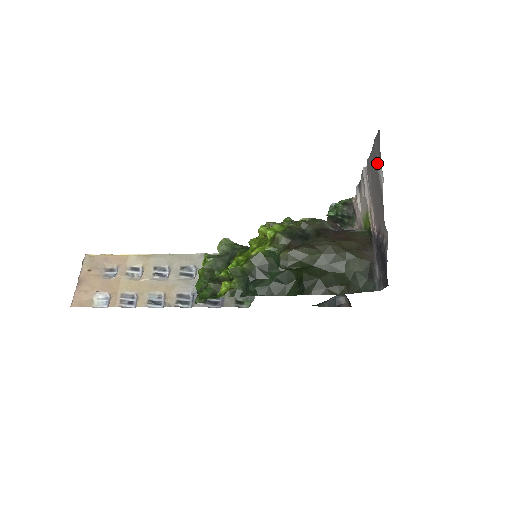
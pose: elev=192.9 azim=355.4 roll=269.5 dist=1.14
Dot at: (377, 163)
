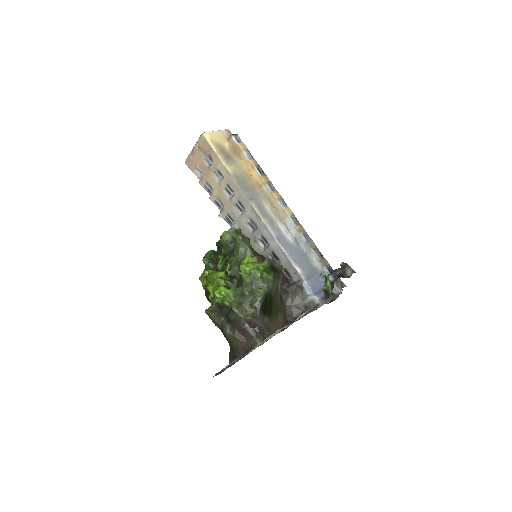
Dot at: (236, 359)
